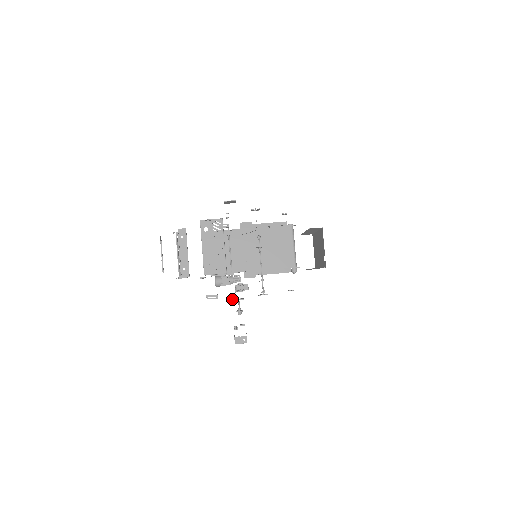
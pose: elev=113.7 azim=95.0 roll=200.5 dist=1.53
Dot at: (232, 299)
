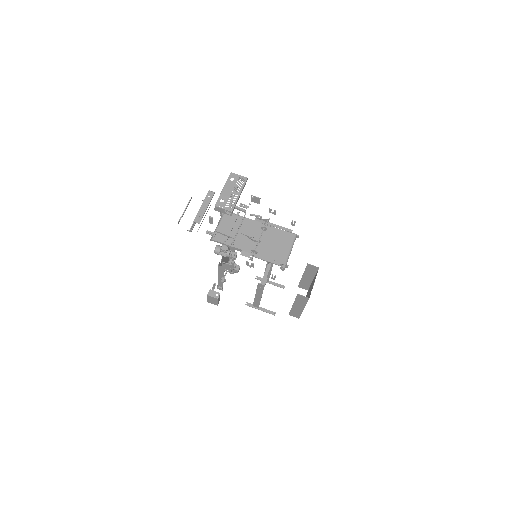
Dot at: (222, 265)
